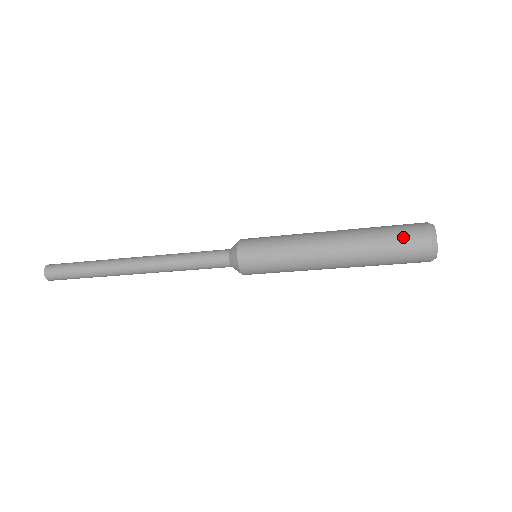
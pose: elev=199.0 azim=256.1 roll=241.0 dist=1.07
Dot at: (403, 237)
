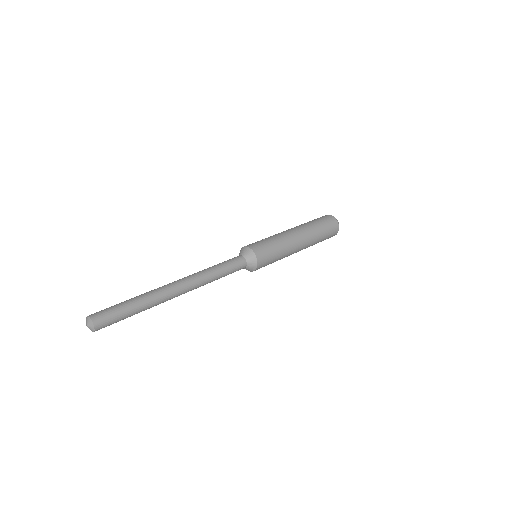
Dot at: occluded
